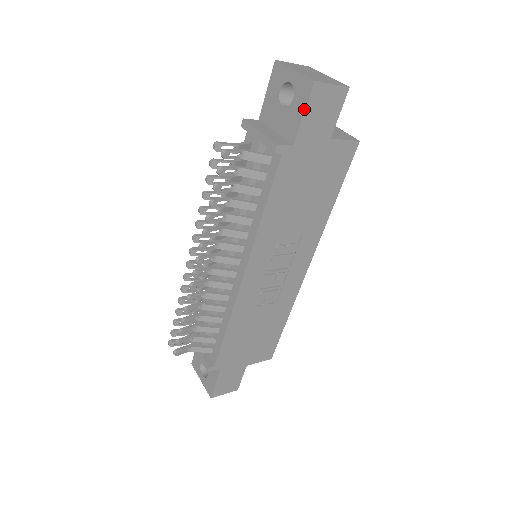
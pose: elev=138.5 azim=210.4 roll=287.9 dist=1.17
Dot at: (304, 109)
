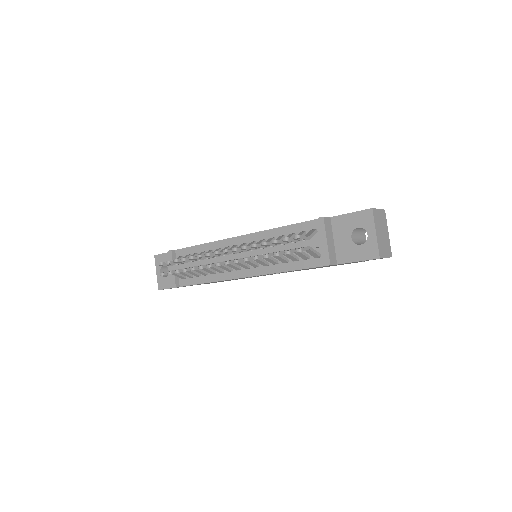
Dot at: (361, 260)
